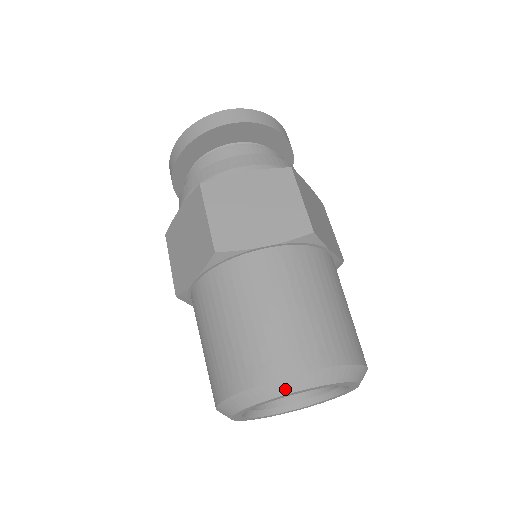
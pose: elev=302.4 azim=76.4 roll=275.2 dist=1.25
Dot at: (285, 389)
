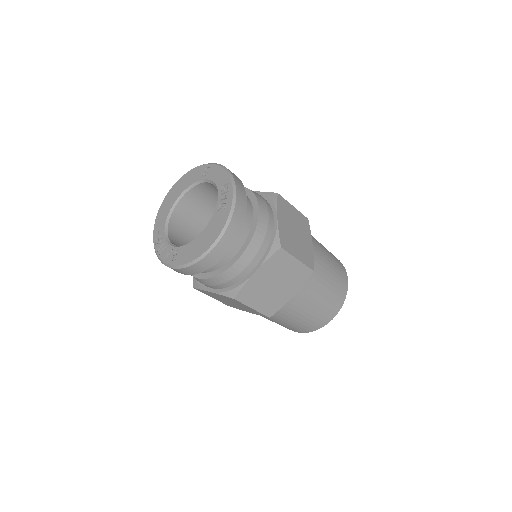
Dot at: occluded
